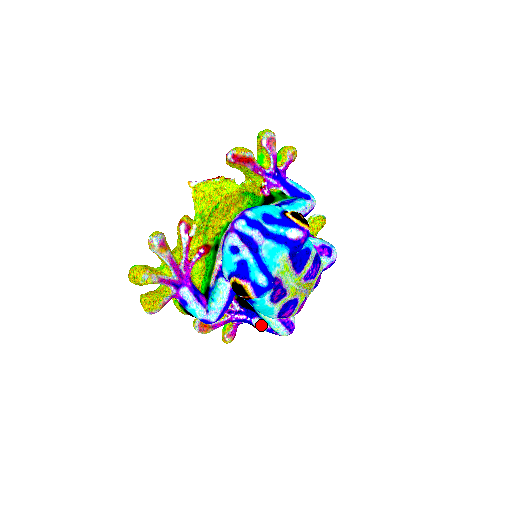
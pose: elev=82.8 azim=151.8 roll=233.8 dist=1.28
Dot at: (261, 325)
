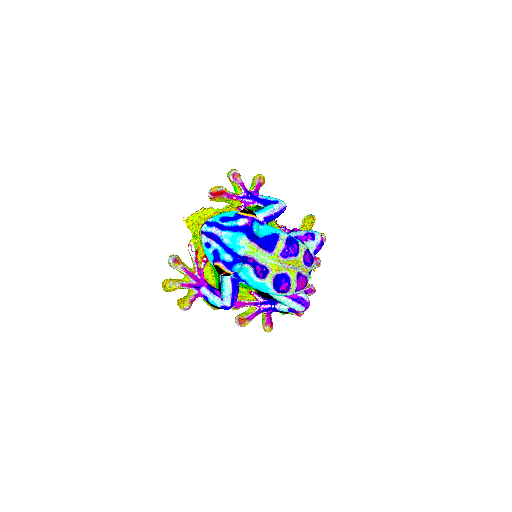
Dot at: (283, 308)
